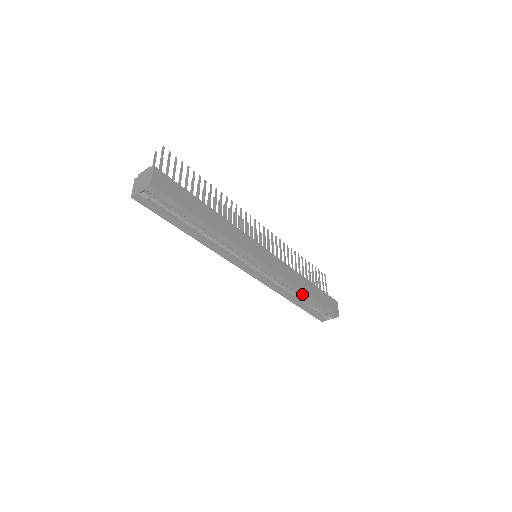
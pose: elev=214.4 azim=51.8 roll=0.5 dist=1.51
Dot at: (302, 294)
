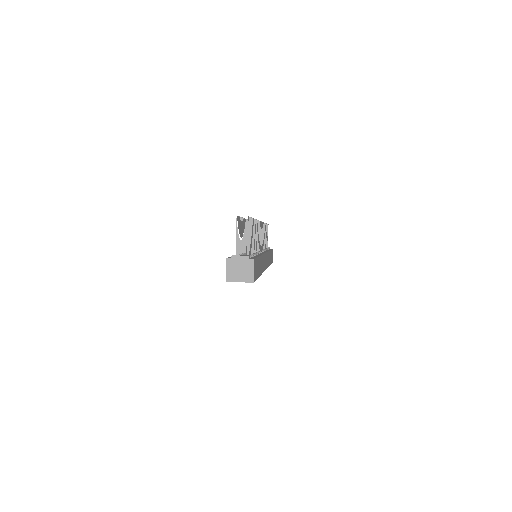
Dot at: occluded
